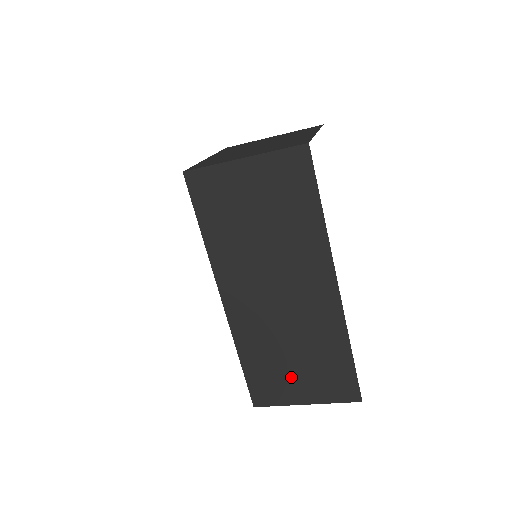
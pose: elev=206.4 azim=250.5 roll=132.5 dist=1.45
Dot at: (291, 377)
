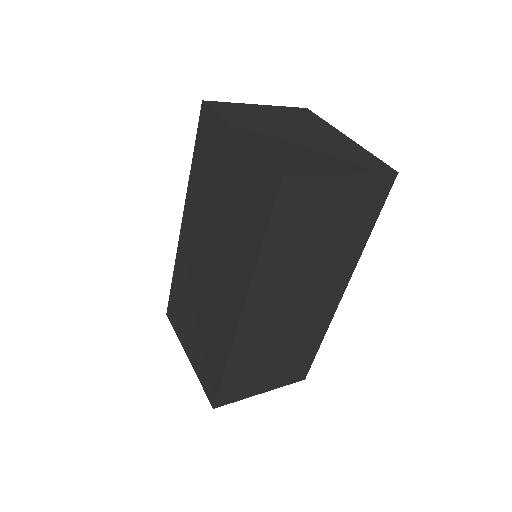
Dot at: (263, 374)
